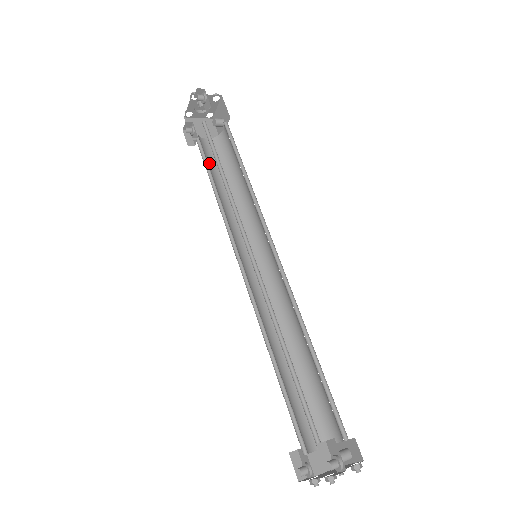
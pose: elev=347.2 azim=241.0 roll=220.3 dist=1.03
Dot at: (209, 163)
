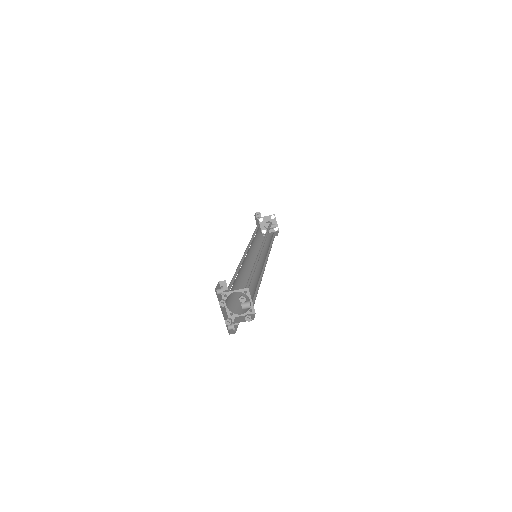
Dot at: occluded
